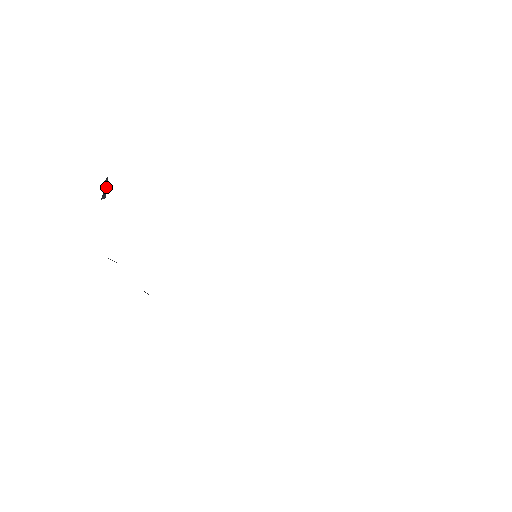
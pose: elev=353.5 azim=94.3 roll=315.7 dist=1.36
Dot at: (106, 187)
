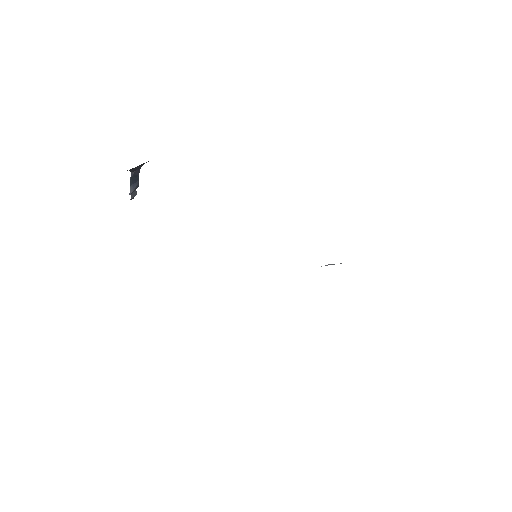
Dot at: (138, 186)
